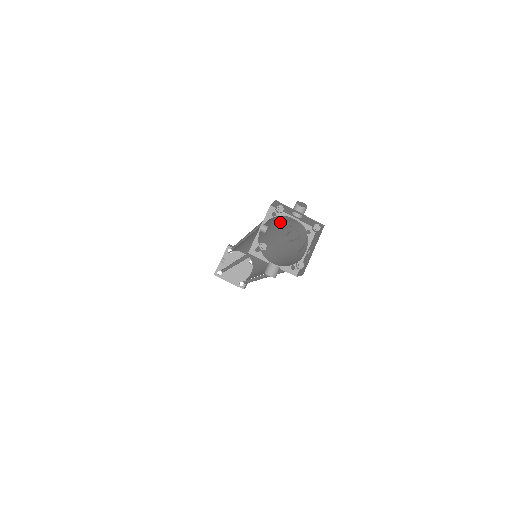
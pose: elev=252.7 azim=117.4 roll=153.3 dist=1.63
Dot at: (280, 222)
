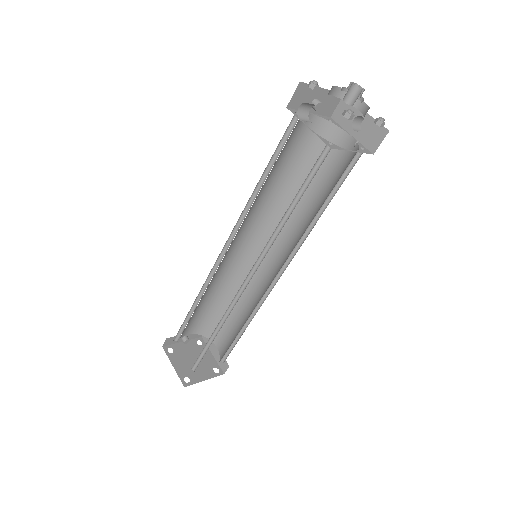
Dot at: (325, 164)
